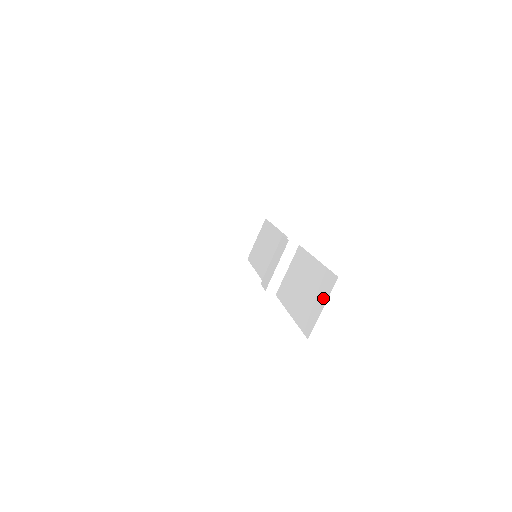
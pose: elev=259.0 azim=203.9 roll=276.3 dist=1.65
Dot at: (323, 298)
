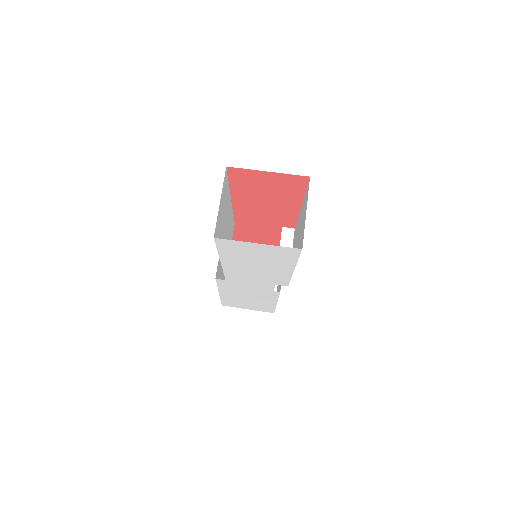
Dot at: (305, 207)
